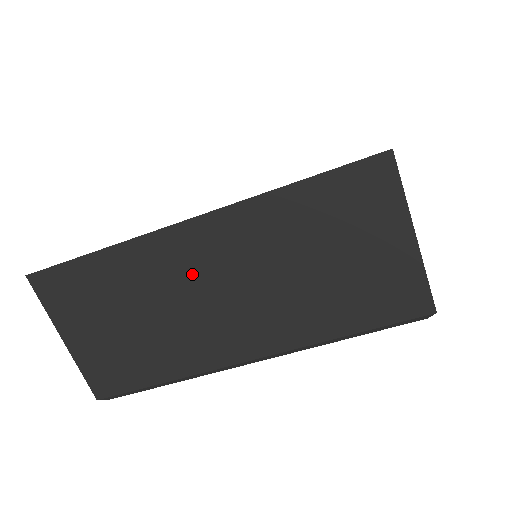
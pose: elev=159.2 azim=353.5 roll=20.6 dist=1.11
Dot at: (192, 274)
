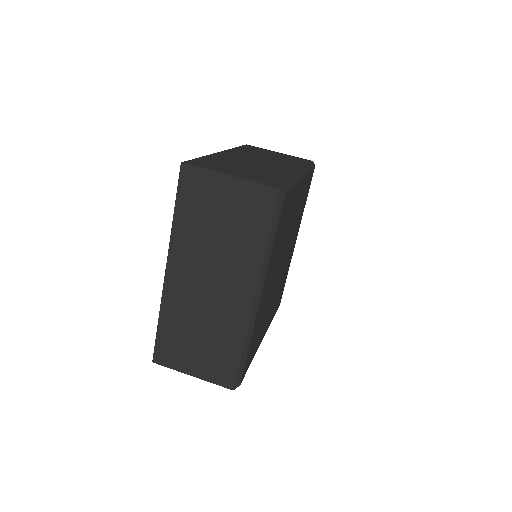
Dot at: (192, 291)
